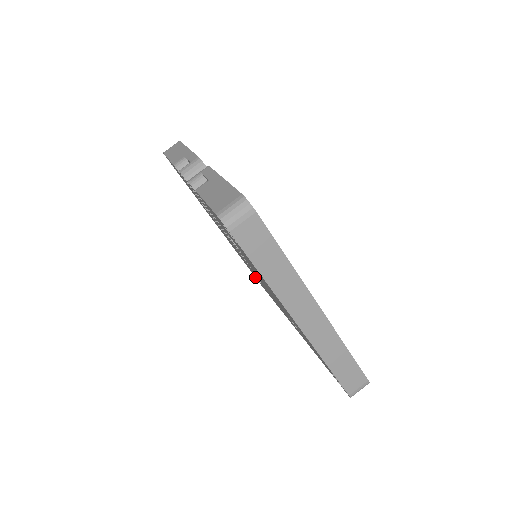
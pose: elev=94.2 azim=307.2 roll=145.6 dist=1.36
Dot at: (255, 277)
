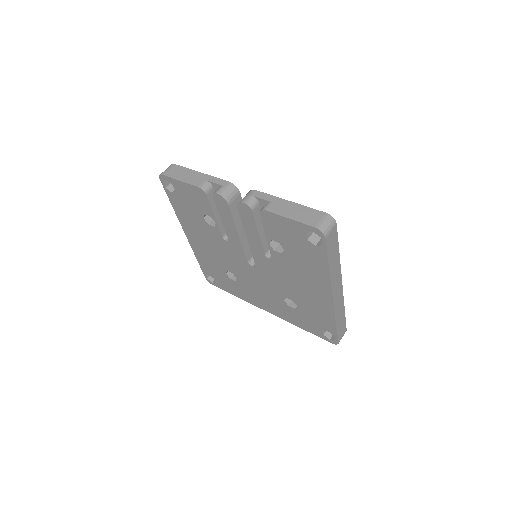
Dot at: occluded
